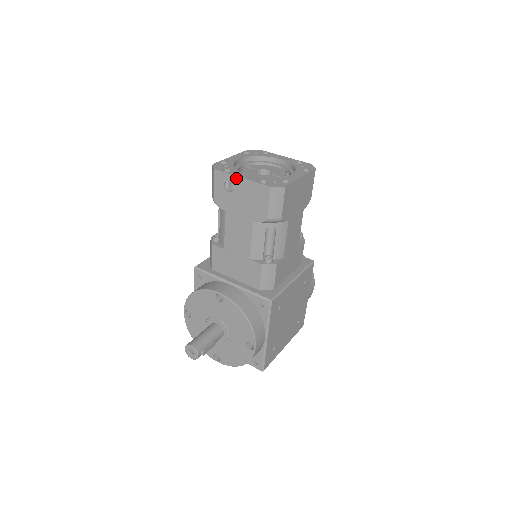
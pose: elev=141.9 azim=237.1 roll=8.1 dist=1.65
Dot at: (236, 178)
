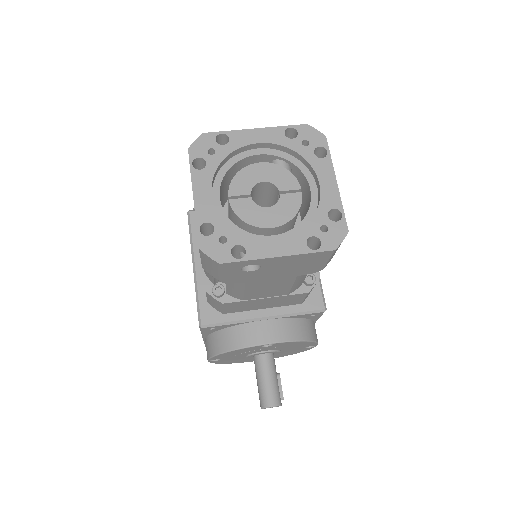
Dot at: (267, 260)
